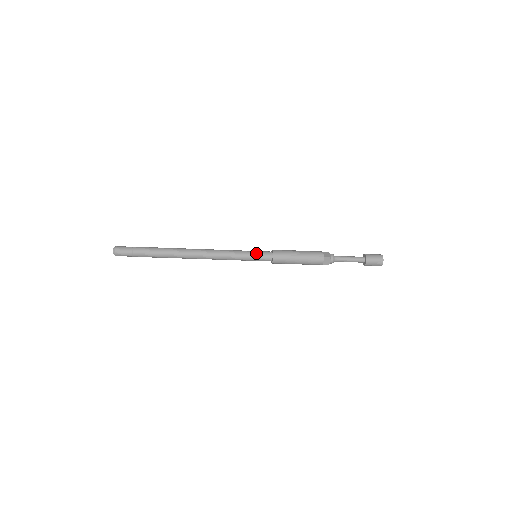
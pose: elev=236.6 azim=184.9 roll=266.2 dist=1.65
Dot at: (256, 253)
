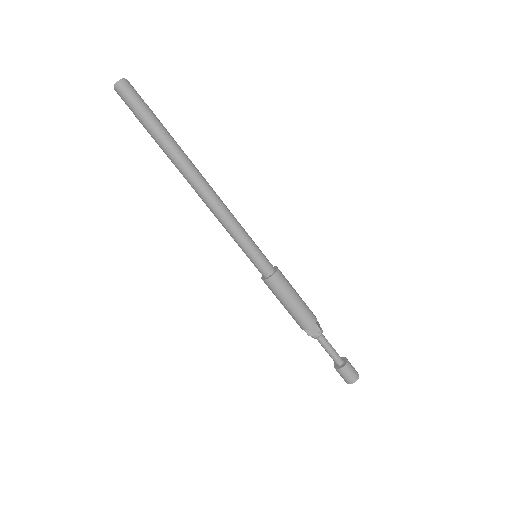
Dot at: (261, 253)
